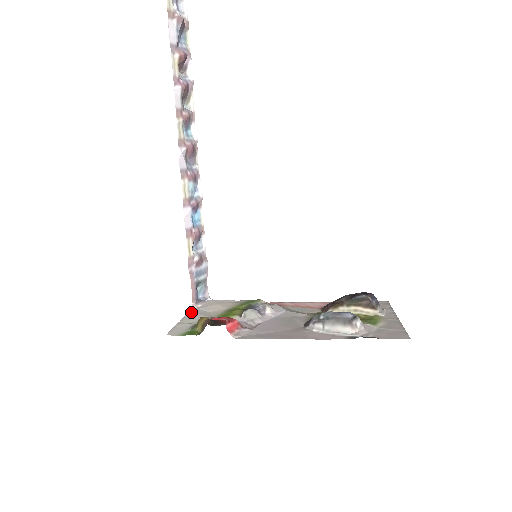
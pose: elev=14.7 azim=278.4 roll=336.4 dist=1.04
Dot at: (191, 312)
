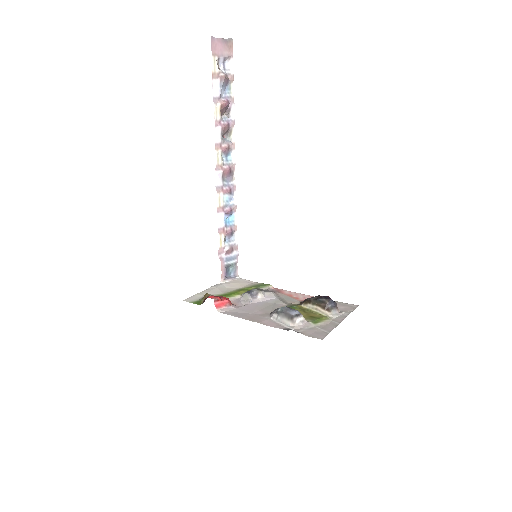
Dot at: (215, 286)
